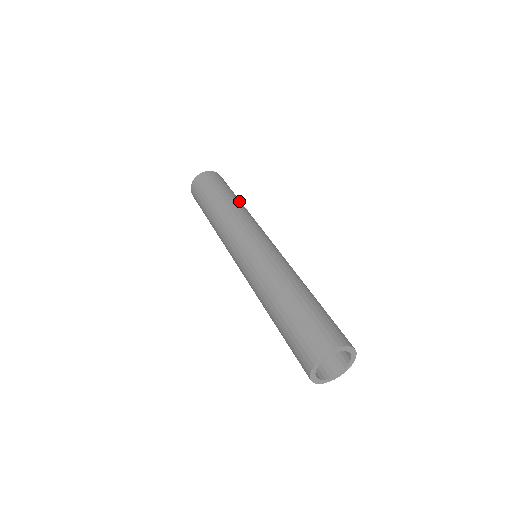
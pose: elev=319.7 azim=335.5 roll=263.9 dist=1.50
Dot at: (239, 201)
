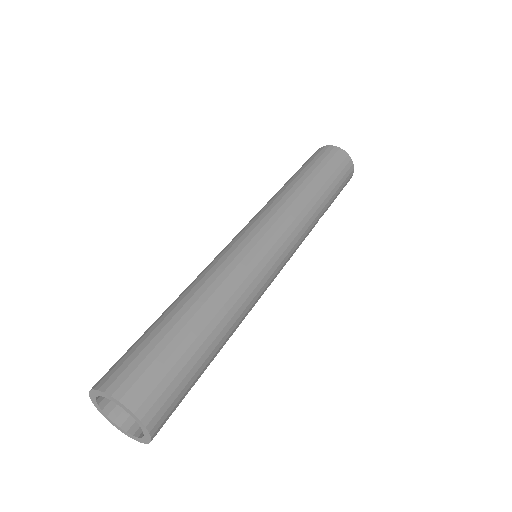
Dot at: (324, 210)
